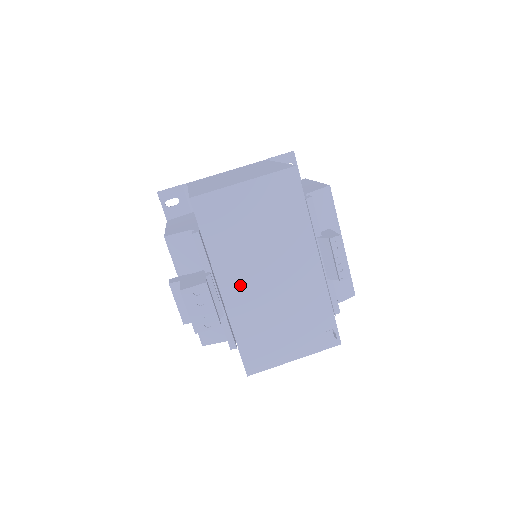
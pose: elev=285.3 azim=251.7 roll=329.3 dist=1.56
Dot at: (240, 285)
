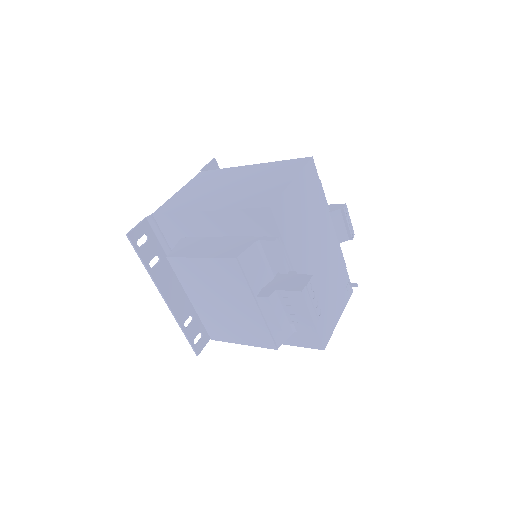
Dot at: (307, 273)
